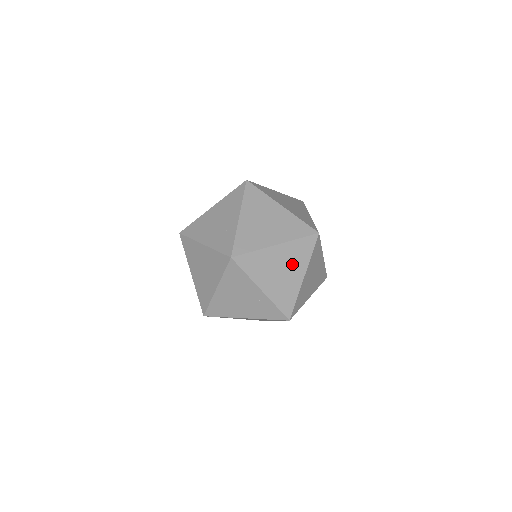
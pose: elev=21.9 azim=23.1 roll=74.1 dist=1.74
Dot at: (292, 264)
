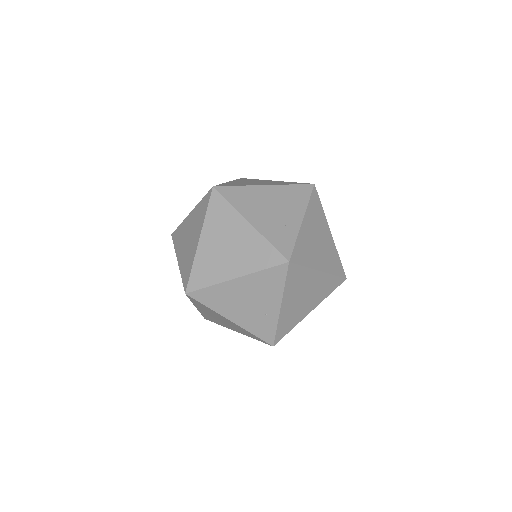
Dot at: (314, 295)
